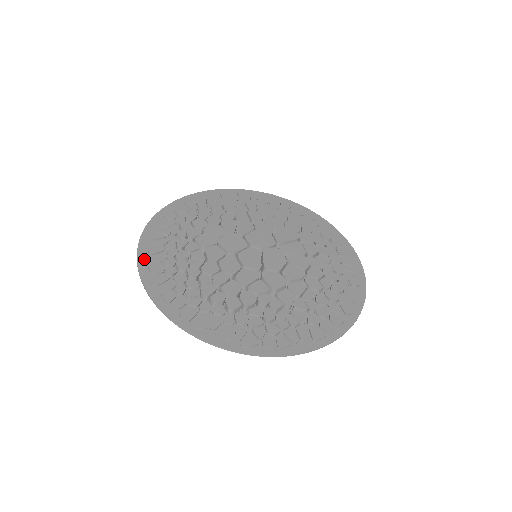
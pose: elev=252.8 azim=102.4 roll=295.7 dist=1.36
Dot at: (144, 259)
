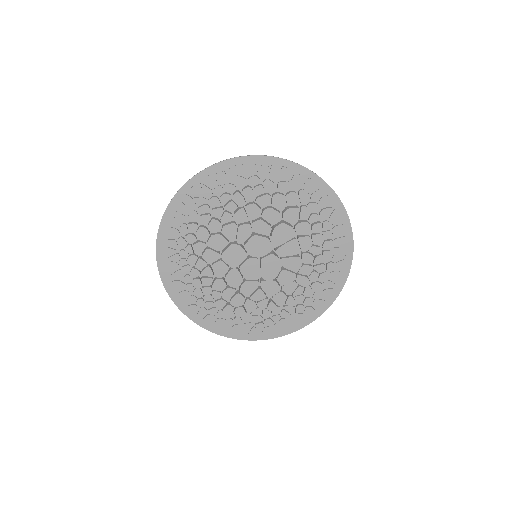
Dot at: (166, 278)
